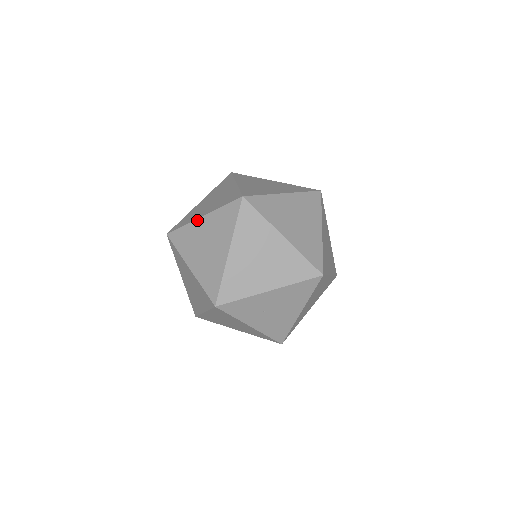
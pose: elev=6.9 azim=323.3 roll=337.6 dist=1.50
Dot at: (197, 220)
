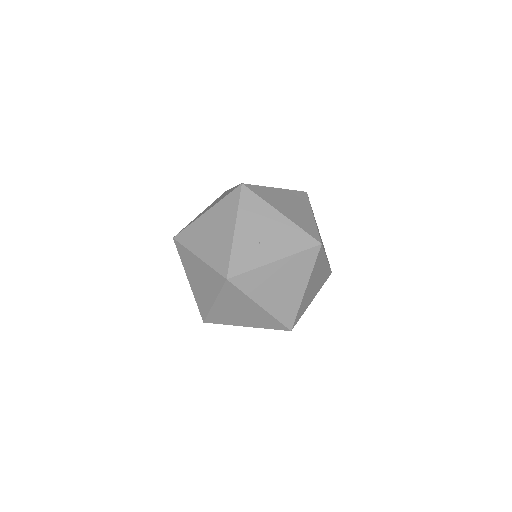
Dot at: (190, 286)
